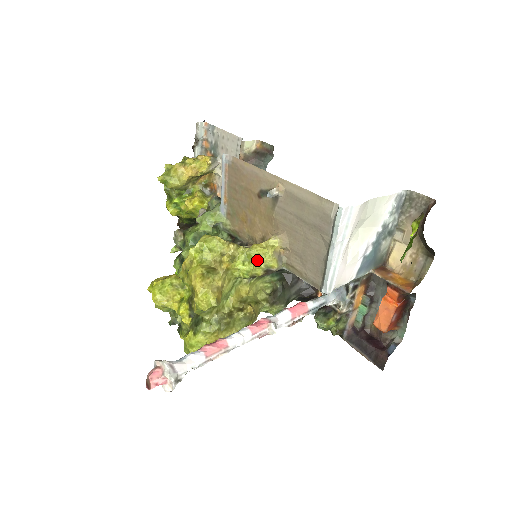
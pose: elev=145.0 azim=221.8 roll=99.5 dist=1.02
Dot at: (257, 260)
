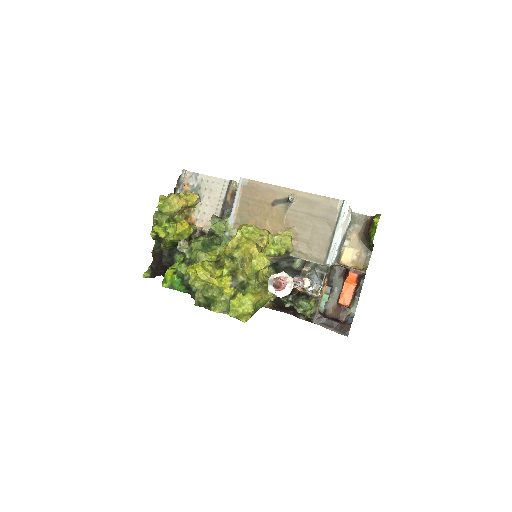
Dot at: (282, 243)
